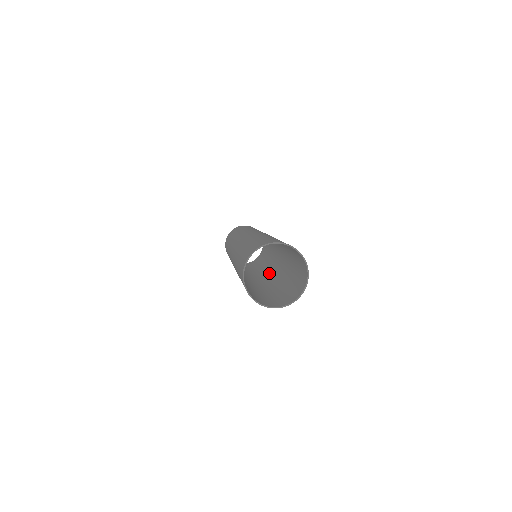
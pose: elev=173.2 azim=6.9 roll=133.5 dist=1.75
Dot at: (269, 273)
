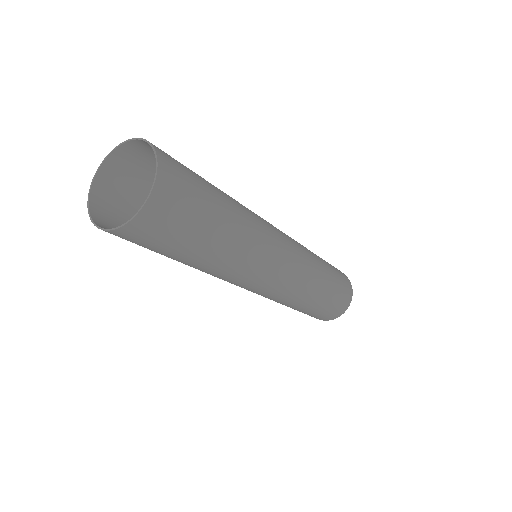
Dot at: (284, 268)
